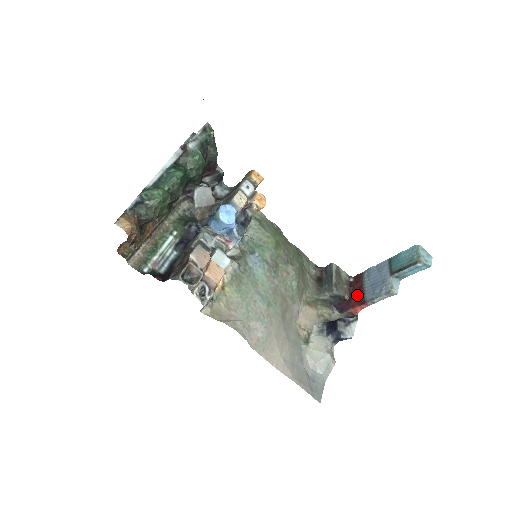
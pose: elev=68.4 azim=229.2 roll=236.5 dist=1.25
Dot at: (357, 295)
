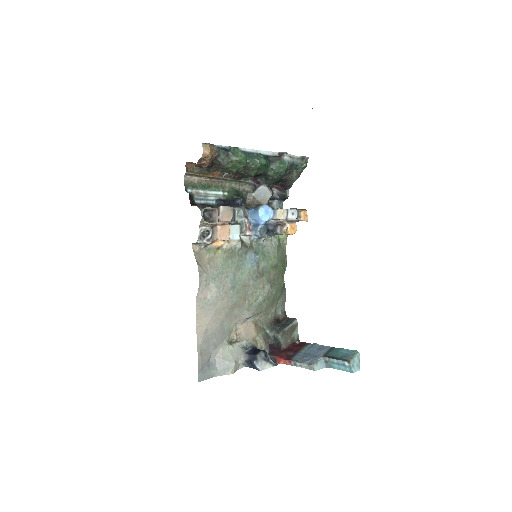
Dot at: (291, 352)
